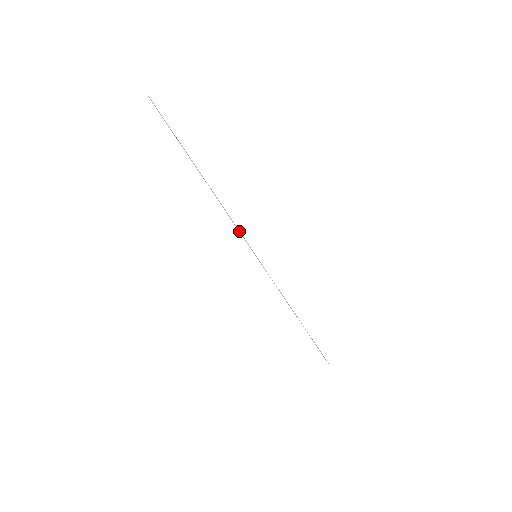
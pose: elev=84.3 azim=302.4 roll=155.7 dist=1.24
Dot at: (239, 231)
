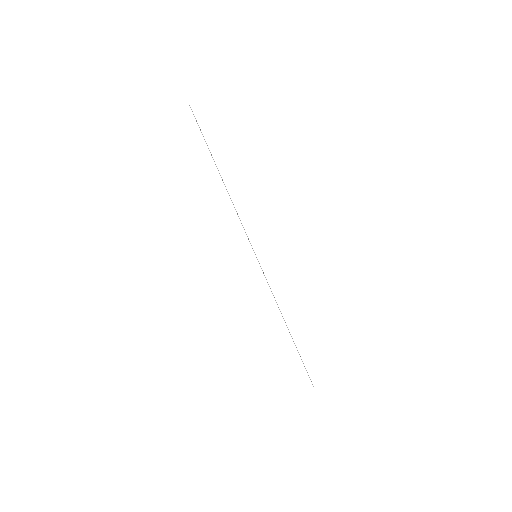
Dot at: (244, 229)
